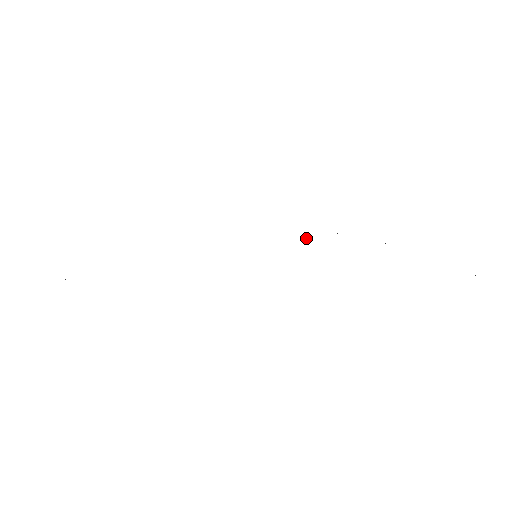
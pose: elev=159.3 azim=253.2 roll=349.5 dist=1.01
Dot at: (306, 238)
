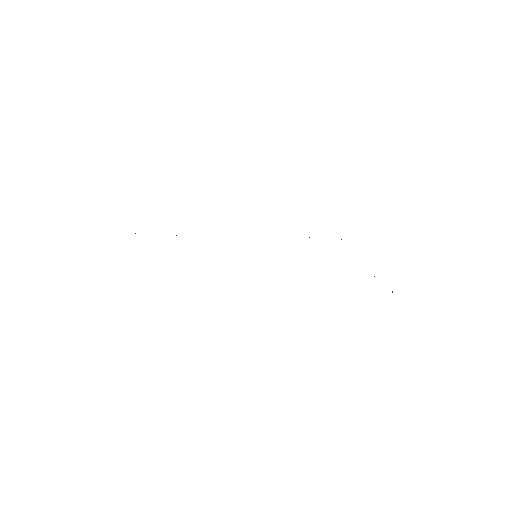
Dot at: occluded
